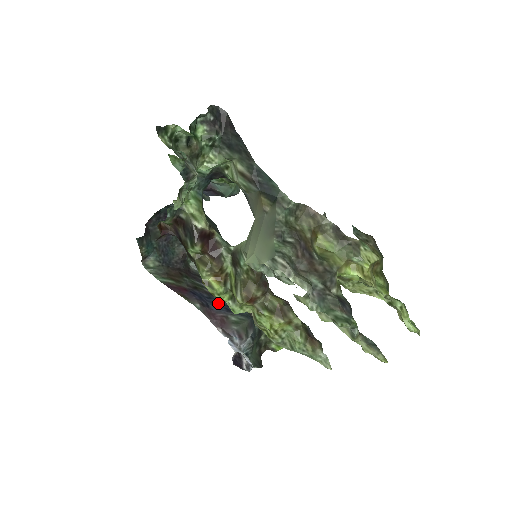
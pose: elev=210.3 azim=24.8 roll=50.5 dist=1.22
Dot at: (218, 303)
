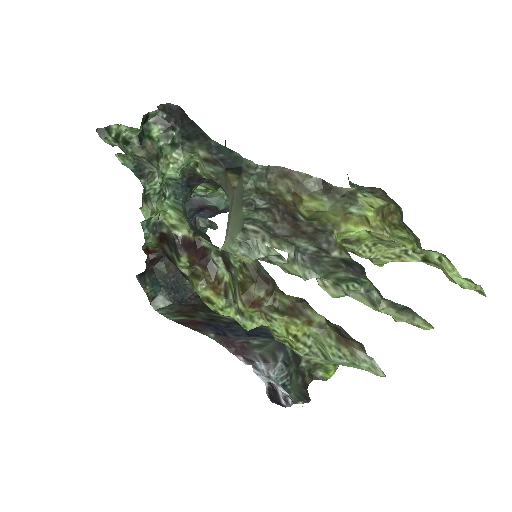
Dot at: (238, 330)
